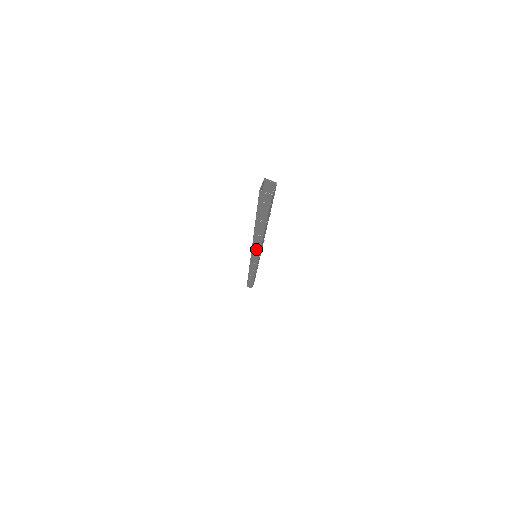
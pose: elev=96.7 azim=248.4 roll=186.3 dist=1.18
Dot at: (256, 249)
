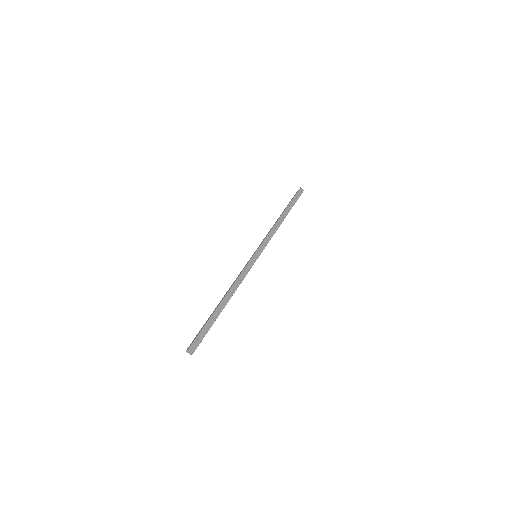
Dot at: occluded
